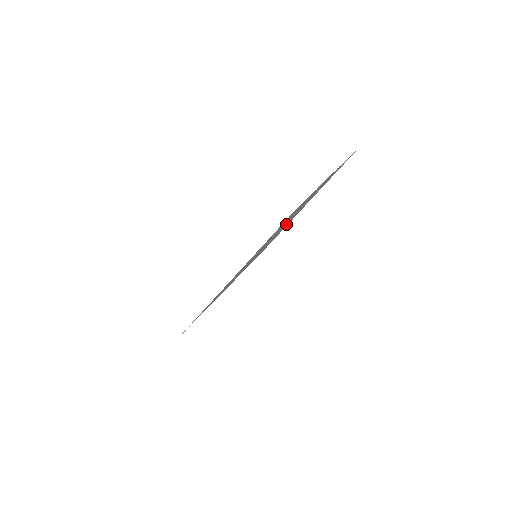
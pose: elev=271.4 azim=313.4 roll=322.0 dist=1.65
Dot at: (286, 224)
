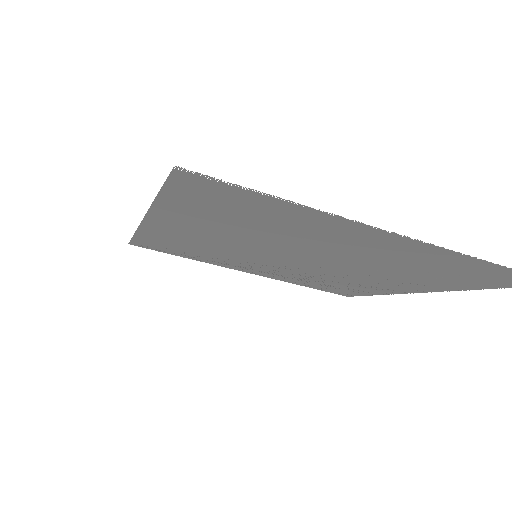
Dot at: (336, 267)
